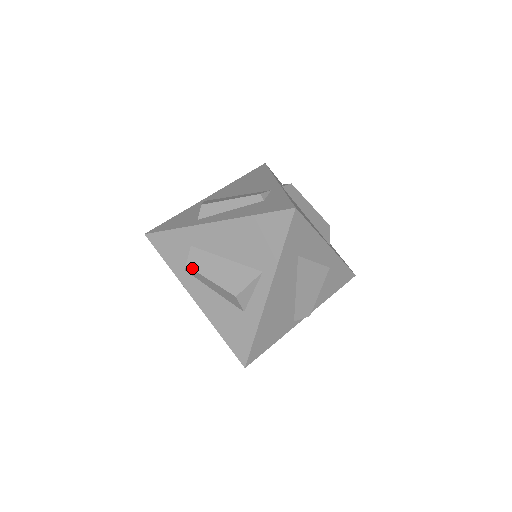
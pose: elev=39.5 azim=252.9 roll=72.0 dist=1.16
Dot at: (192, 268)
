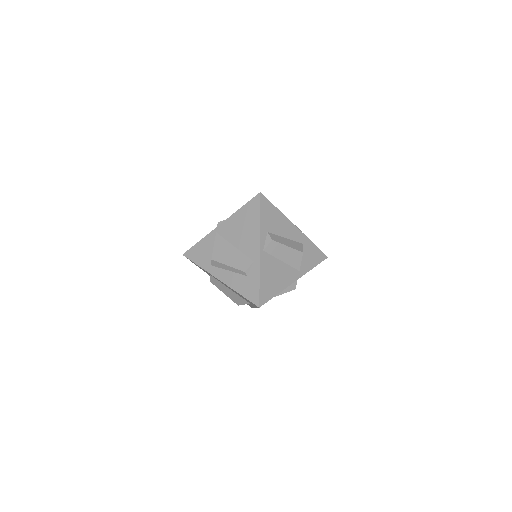
Dot at: (213, 284)
